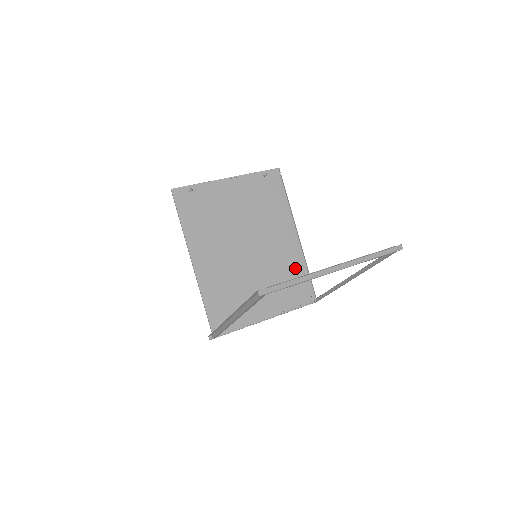
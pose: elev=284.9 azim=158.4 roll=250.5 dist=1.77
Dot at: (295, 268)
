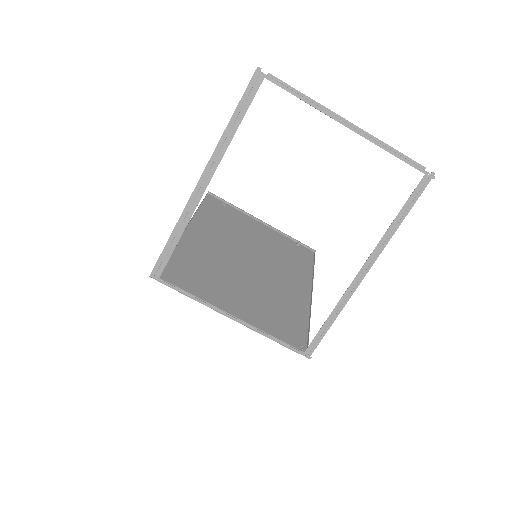
Dot at: (294, 312)
